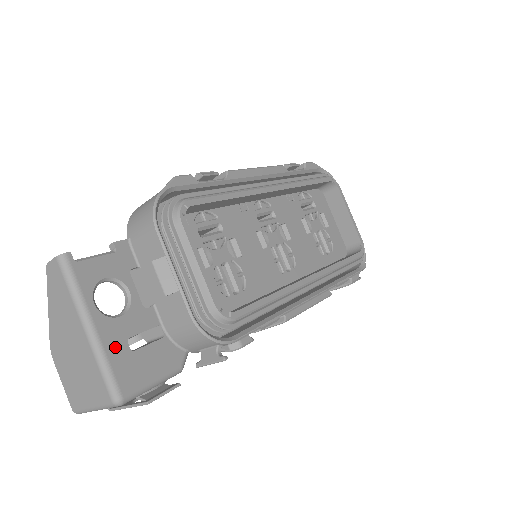
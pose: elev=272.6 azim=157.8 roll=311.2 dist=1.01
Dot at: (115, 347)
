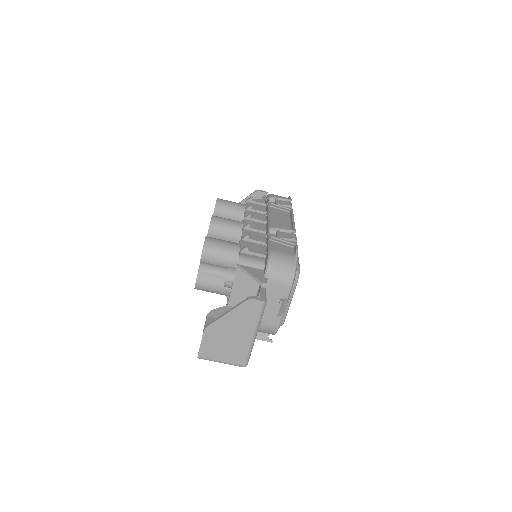
Dot at: occluded
